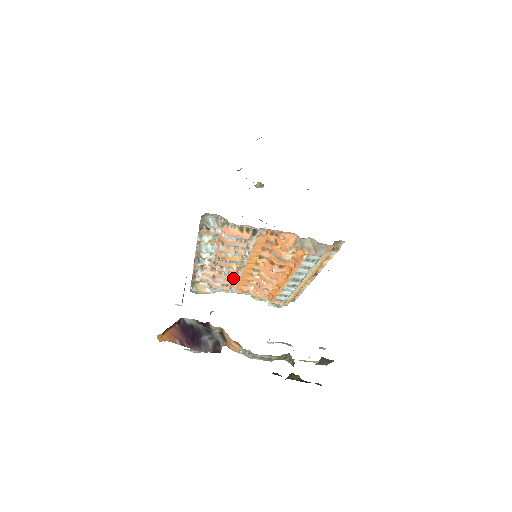
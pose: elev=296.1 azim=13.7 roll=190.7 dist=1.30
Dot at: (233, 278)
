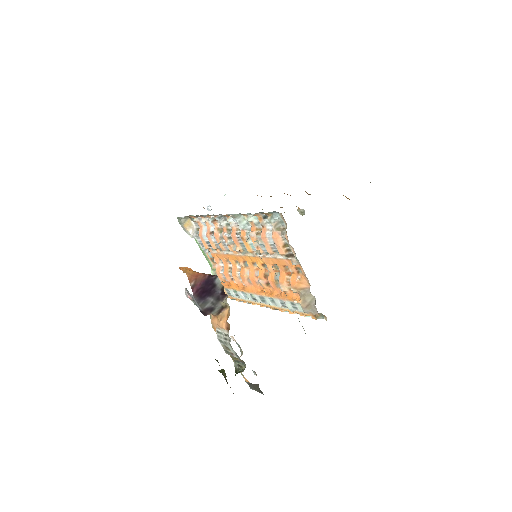
Dot at: (223, 249)
